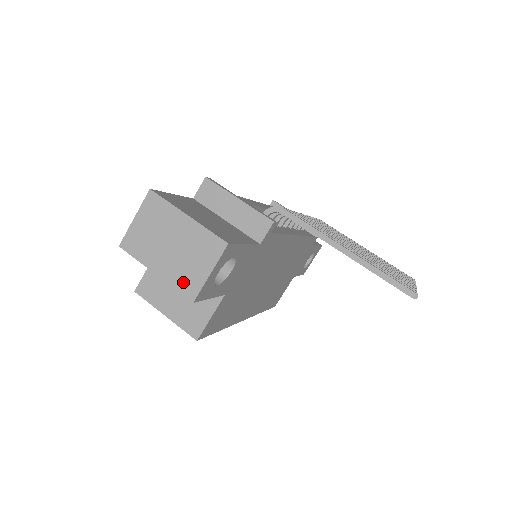
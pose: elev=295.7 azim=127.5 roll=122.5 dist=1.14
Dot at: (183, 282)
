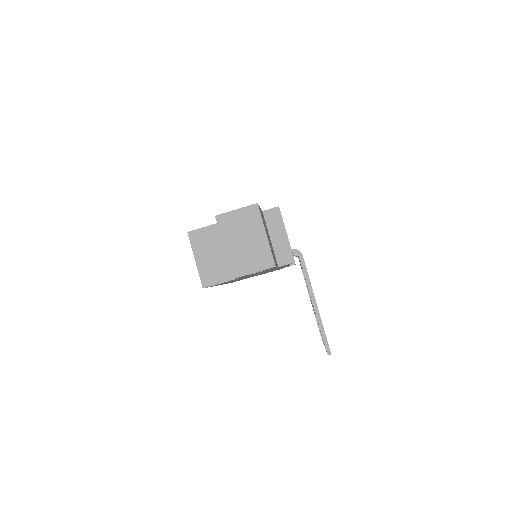
Dot at: (236, 264)
